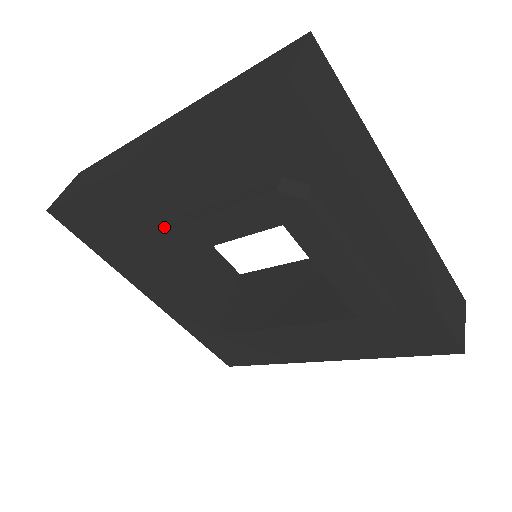
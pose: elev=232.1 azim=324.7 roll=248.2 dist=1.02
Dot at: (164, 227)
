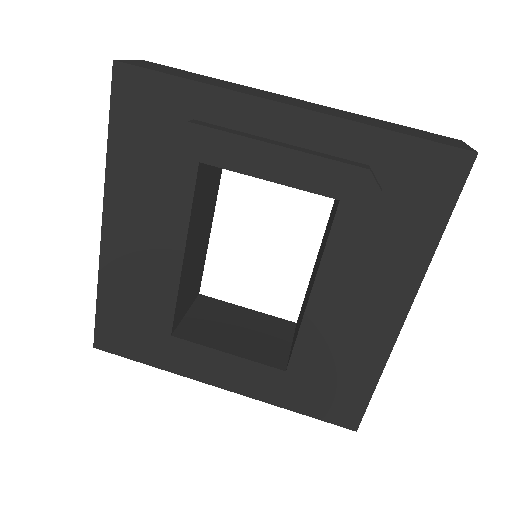
Dot at: (153, 265)
